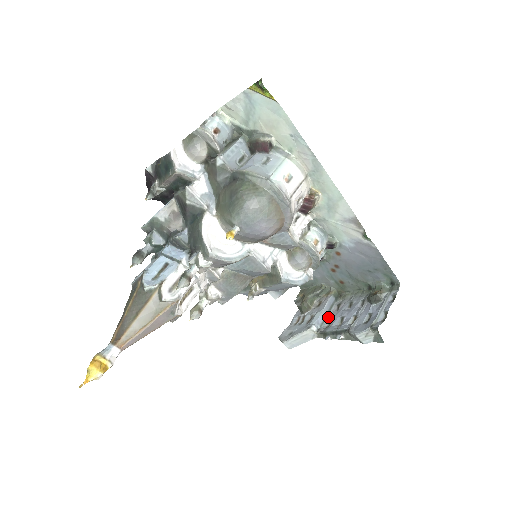
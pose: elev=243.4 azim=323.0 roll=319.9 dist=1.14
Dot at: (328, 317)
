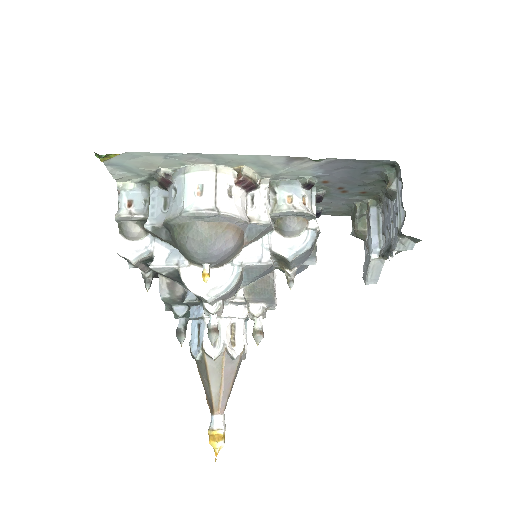
Dot at: (381, 232)
